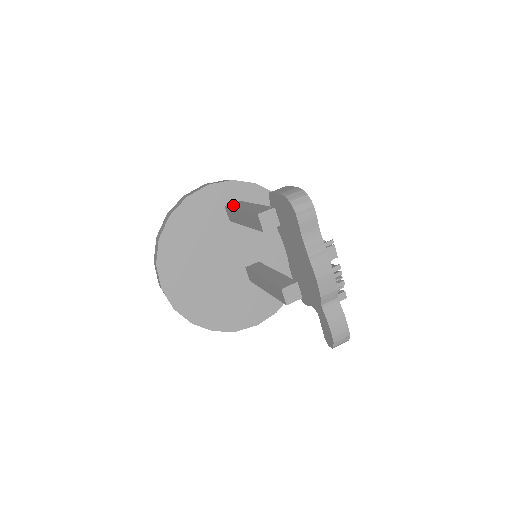
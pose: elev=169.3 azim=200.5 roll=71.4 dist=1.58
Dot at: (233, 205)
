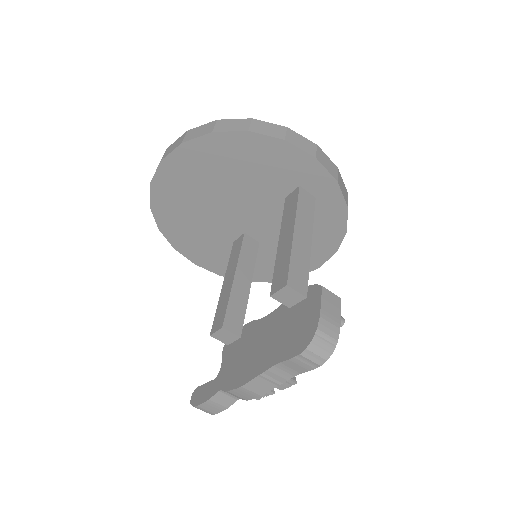
Dot at: (303, 202)
